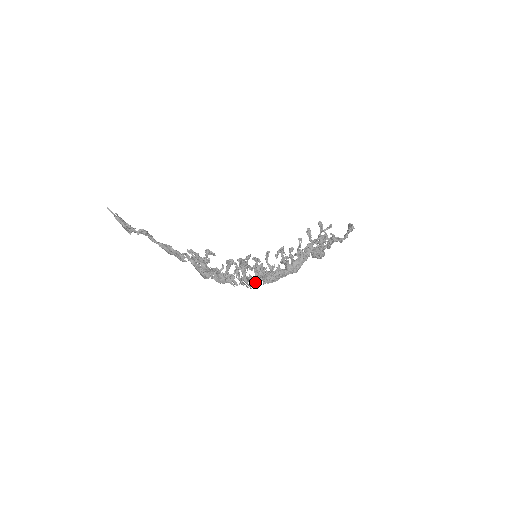
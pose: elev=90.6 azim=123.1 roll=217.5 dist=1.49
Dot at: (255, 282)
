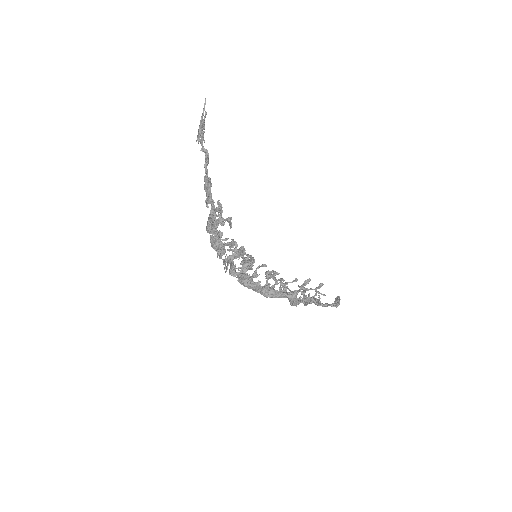
Dot at: (233, 272)
